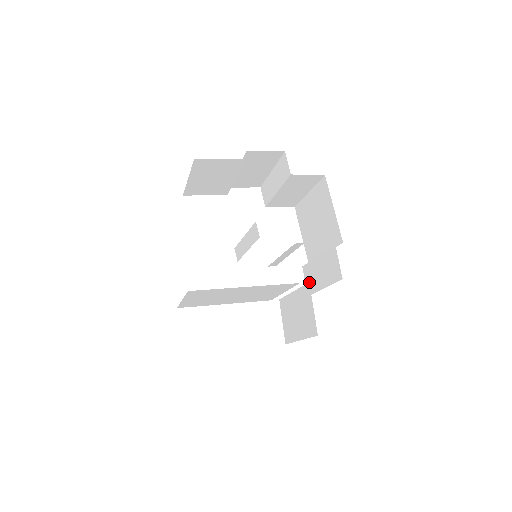
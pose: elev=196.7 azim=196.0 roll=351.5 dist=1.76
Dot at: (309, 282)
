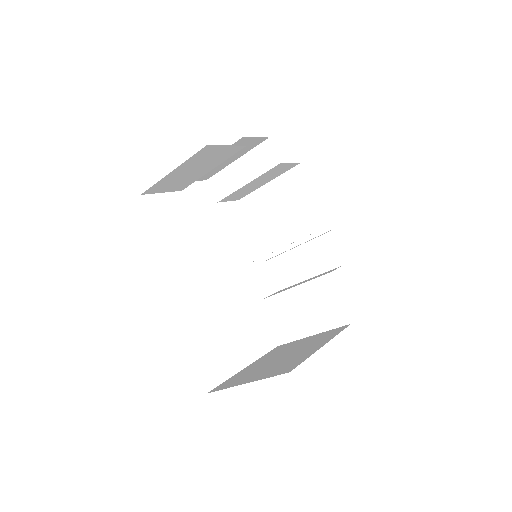
Dot at: (279, 276)
